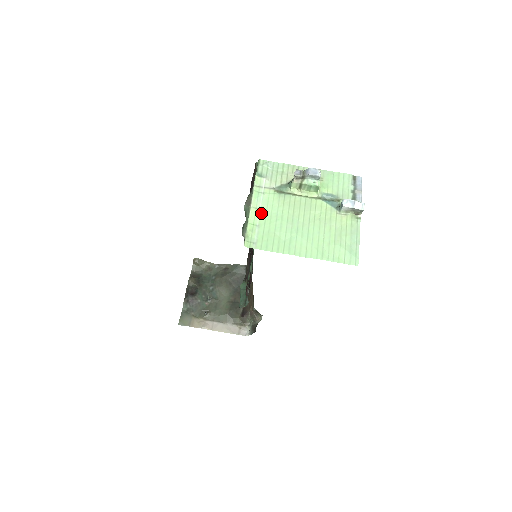
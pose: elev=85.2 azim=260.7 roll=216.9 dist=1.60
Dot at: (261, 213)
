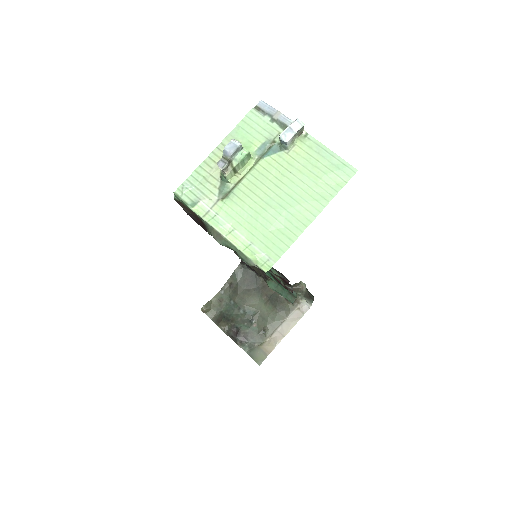
Dot at: (239, 231)
